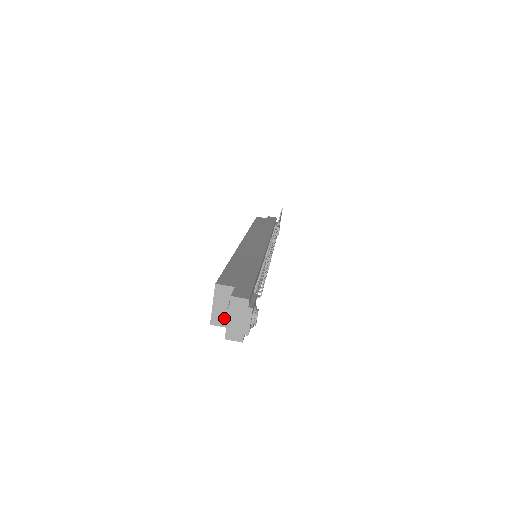
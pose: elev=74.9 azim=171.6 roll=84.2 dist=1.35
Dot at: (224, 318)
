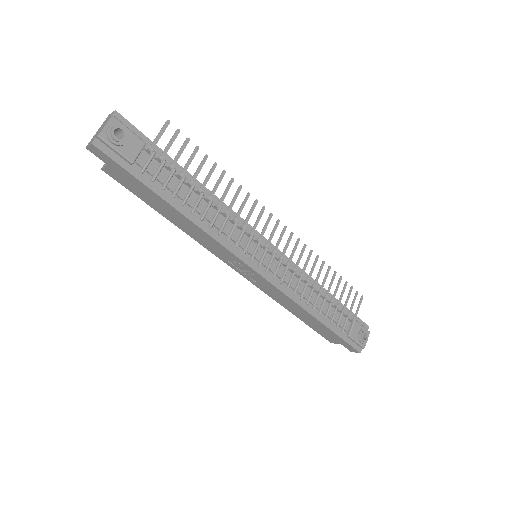
Dot at: occluded
